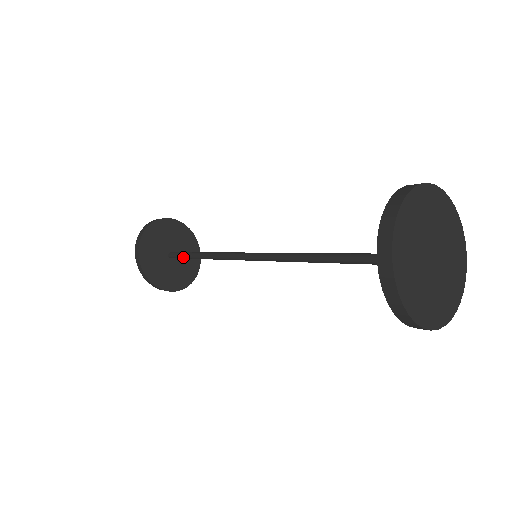
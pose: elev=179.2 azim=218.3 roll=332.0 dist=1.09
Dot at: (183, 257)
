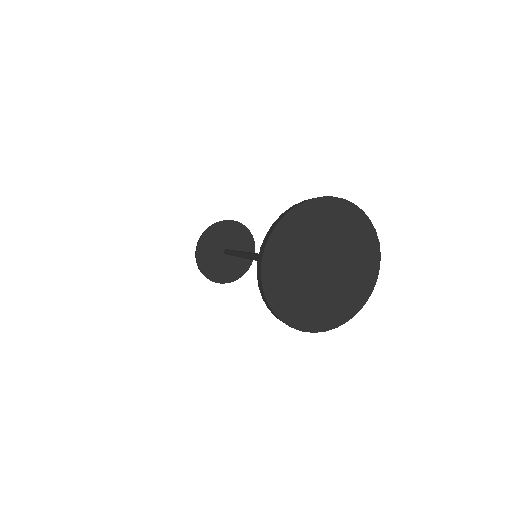
Dot at: (228, 251)
